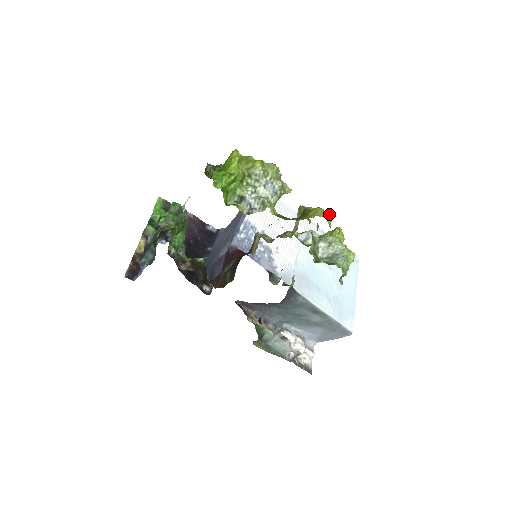
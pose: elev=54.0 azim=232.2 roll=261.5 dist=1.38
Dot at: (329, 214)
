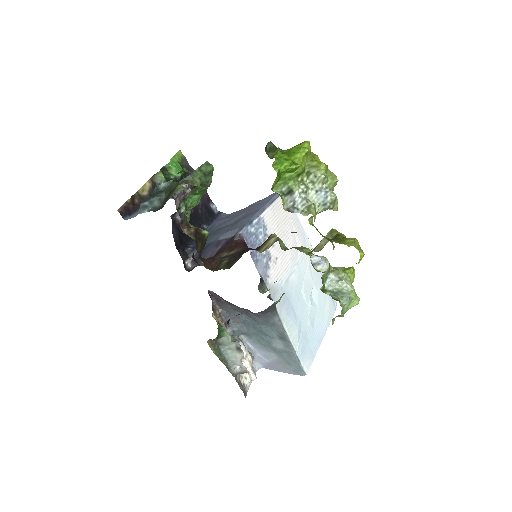
Dot at: (362, 250)
